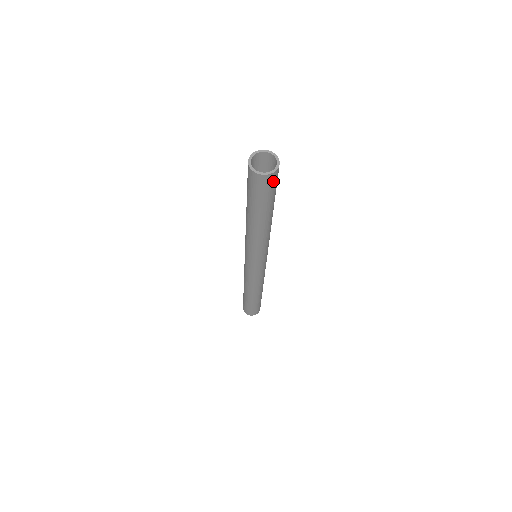
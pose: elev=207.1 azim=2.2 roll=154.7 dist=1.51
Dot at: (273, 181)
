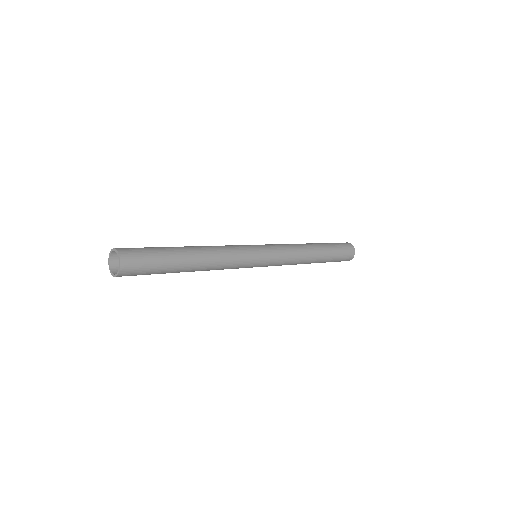
Dot at: (131, 274)
